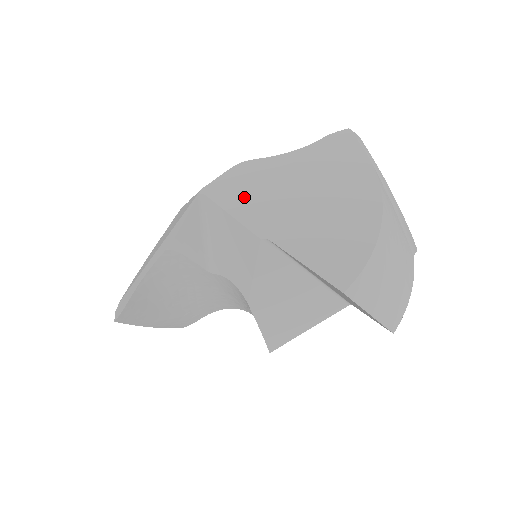
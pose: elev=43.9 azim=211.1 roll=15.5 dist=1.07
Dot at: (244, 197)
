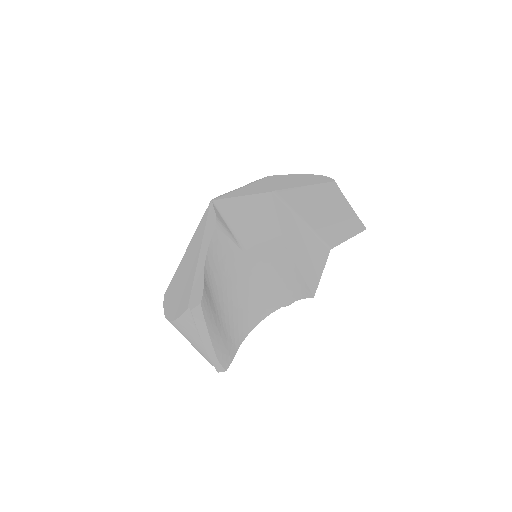
Dot at: (240, 193)
